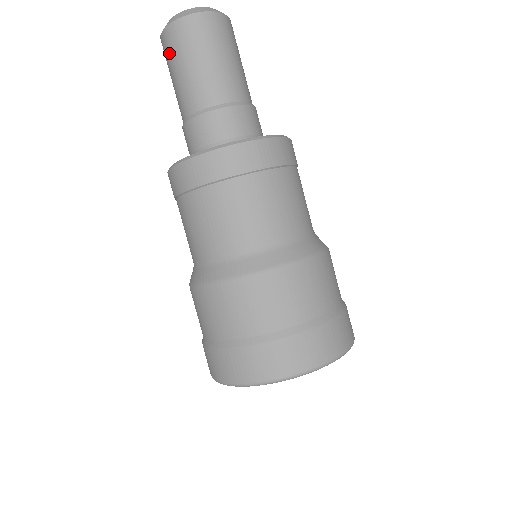
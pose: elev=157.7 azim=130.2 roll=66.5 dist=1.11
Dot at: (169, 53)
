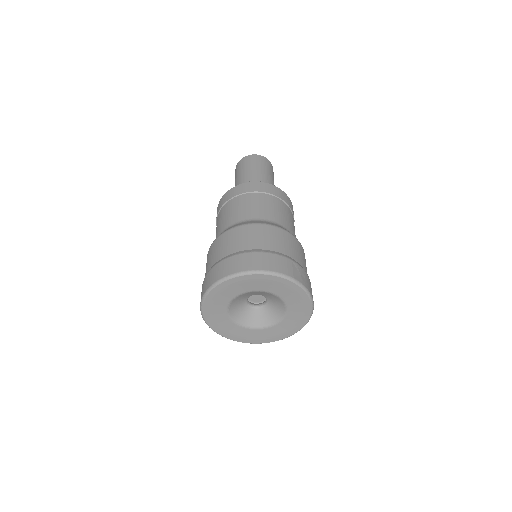
Dot at: occluded
